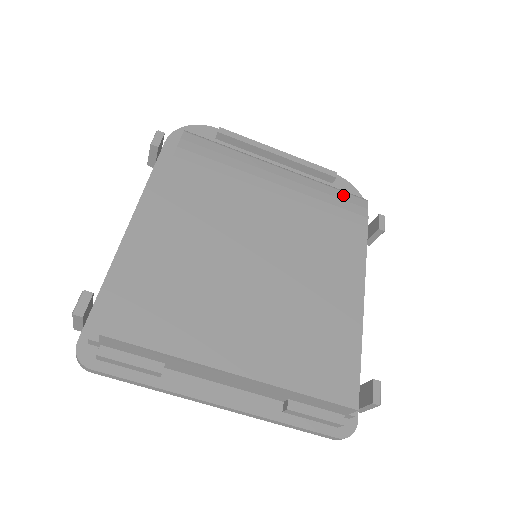
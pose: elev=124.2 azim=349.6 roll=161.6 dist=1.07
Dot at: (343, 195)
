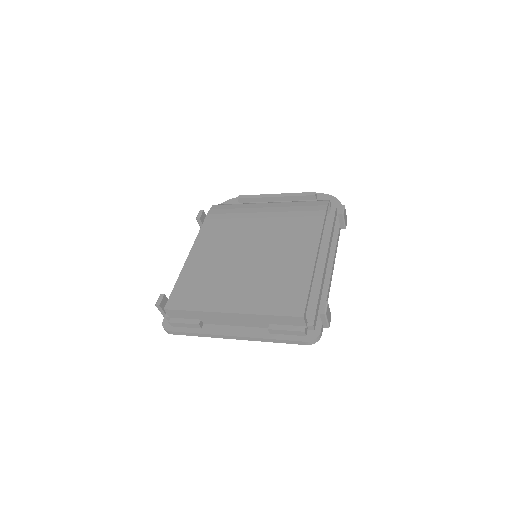
Dot at: (310, 203)
